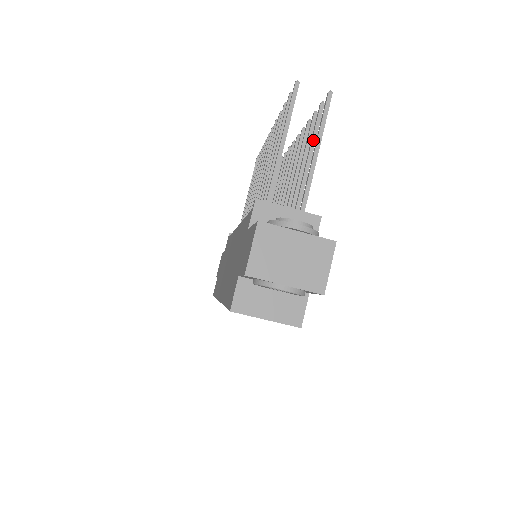
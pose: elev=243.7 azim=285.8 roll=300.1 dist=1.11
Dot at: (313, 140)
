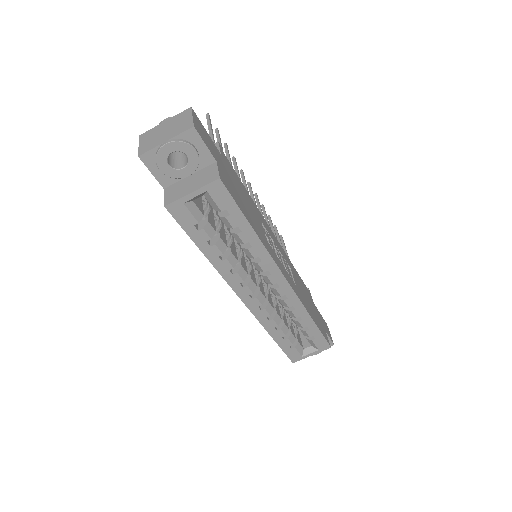
Dot at: occluded
